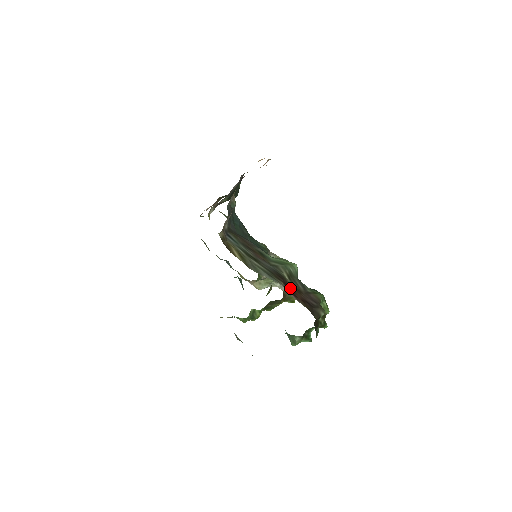
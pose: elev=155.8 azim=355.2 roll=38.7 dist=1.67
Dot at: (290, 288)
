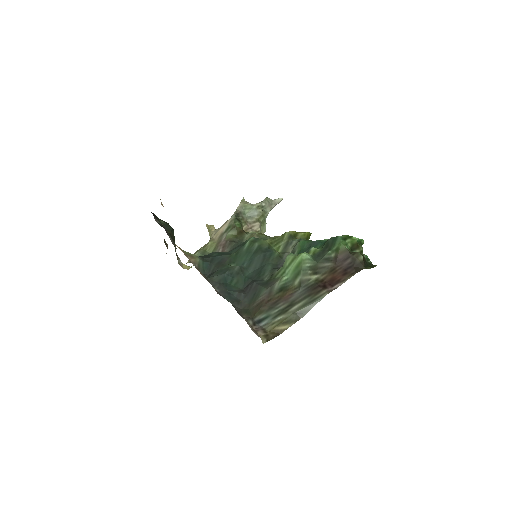
Dot at: (328, 281)
